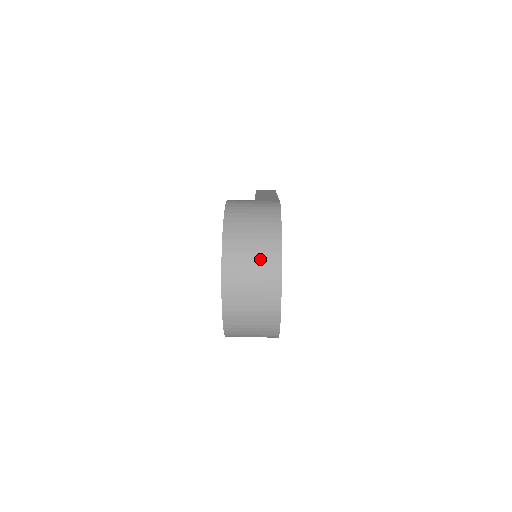
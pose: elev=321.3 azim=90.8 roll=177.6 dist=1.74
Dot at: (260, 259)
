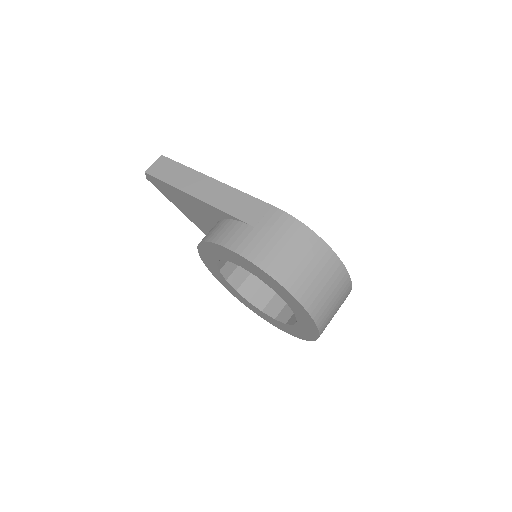
Dot at: (333, 284)
